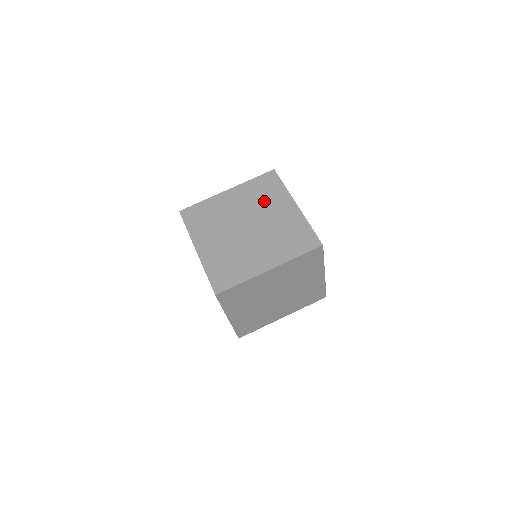
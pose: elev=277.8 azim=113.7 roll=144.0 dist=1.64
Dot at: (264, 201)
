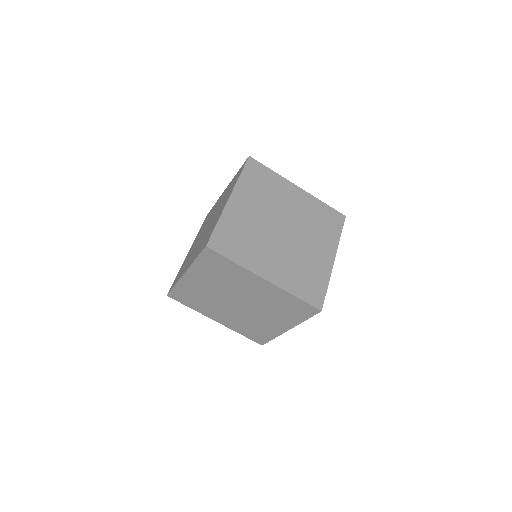
Dot at: (230, 280)
